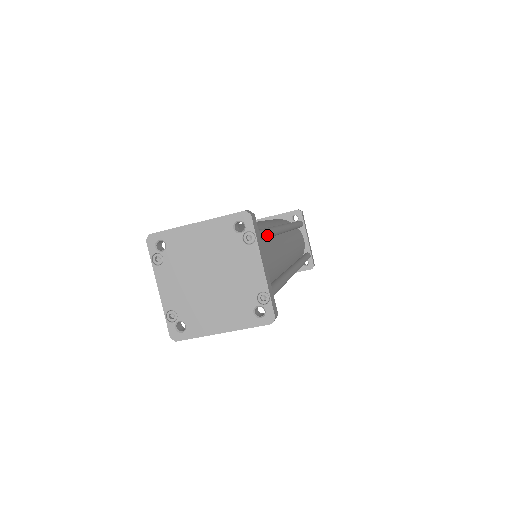
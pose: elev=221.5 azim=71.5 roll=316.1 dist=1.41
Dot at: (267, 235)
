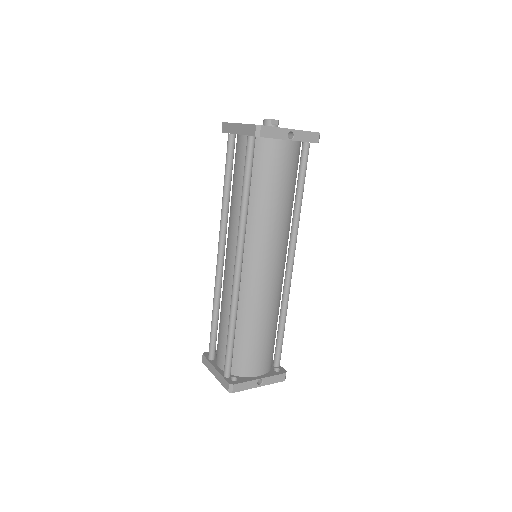
Dot at: occluded
